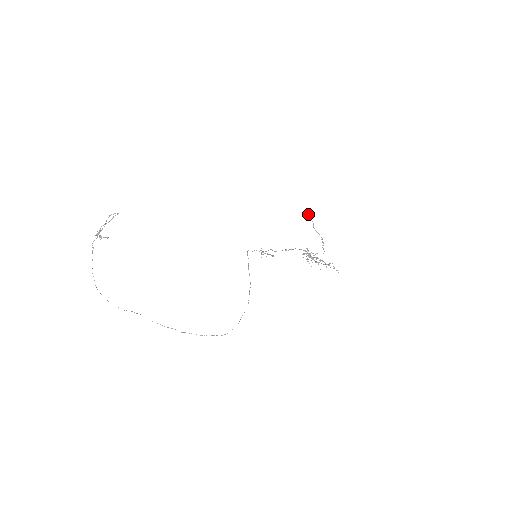
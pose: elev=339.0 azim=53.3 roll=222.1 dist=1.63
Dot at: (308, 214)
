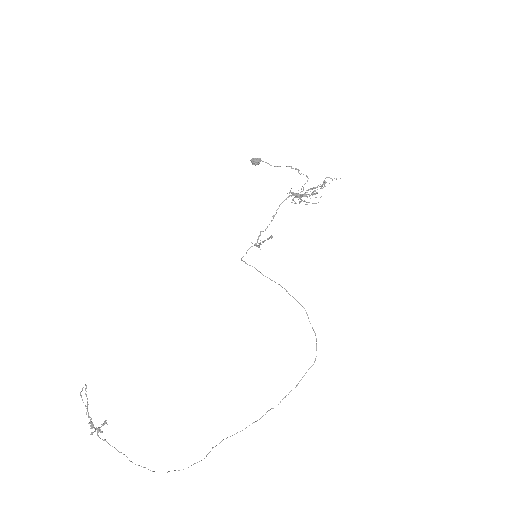
Dot at: (252, 160)
